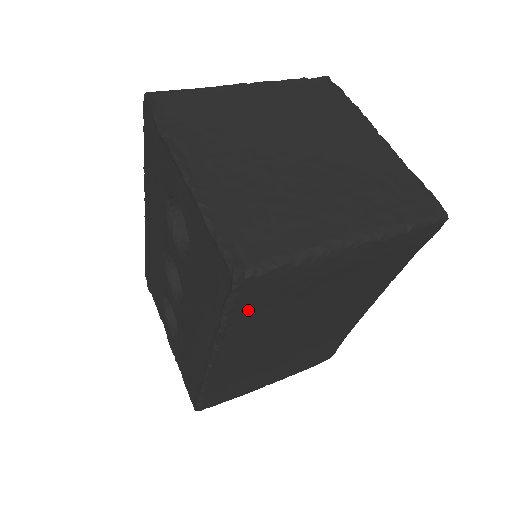
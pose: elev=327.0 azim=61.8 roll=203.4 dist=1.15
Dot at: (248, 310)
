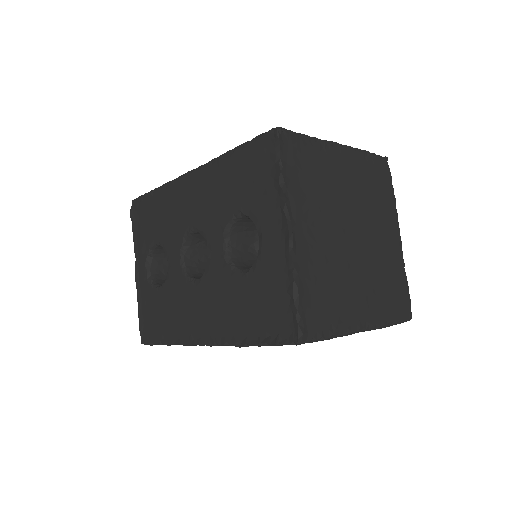
Dot at: occluded
